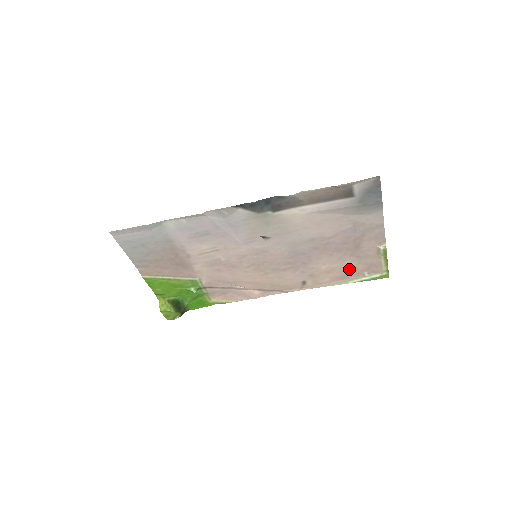
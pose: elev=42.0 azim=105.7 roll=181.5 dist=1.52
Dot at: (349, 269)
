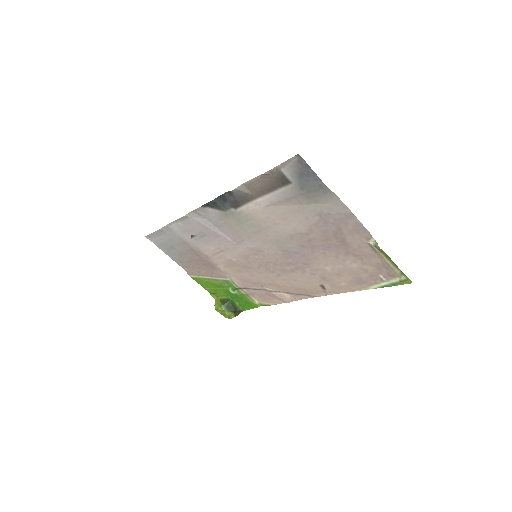
Dot at: (358, 271)
